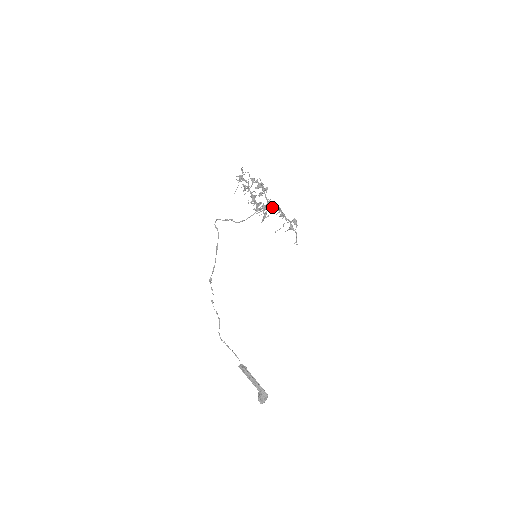
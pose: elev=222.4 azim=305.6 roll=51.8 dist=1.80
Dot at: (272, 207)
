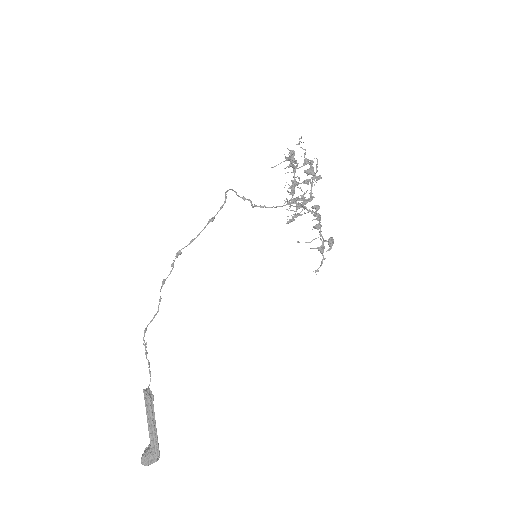
Dot at: occluded
